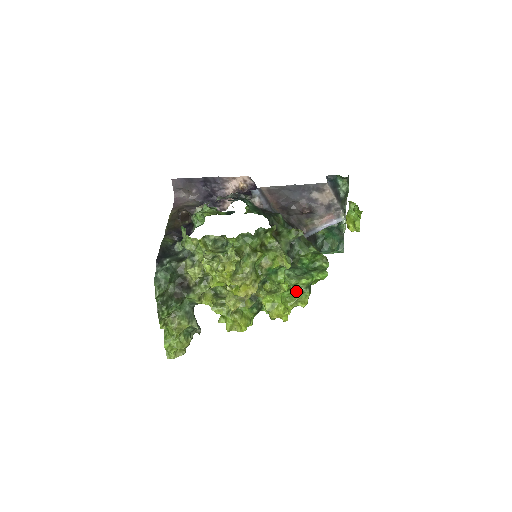
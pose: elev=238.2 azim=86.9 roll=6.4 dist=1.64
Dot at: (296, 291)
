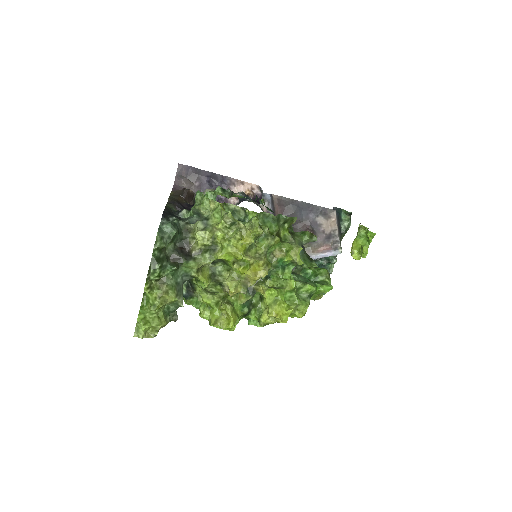
Dot at: (298, 296)
